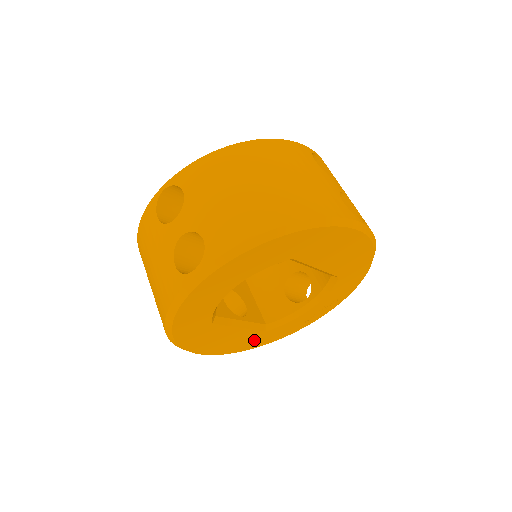
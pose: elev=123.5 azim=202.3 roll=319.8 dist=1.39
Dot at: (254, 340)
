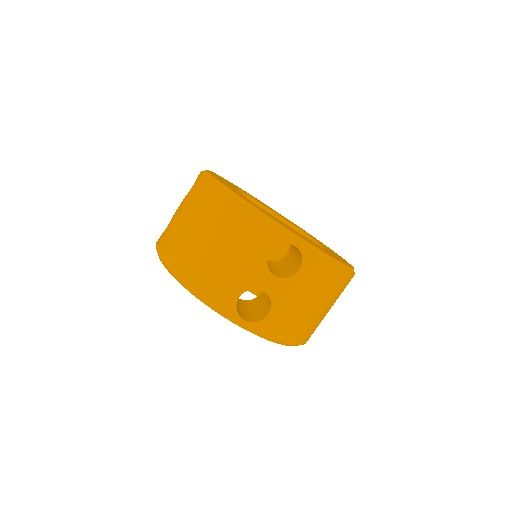
Dot at: occluded
